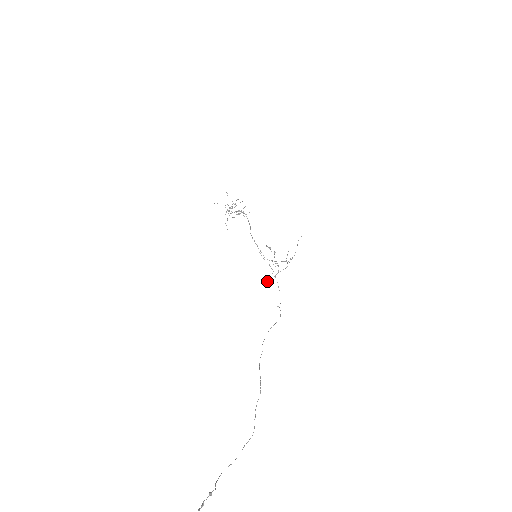
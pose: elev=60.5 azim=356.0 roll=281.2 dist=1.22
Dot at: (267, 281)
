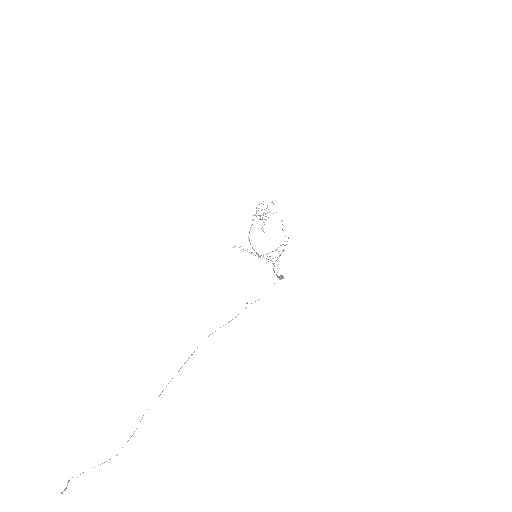
Dot at: (282, 275)
